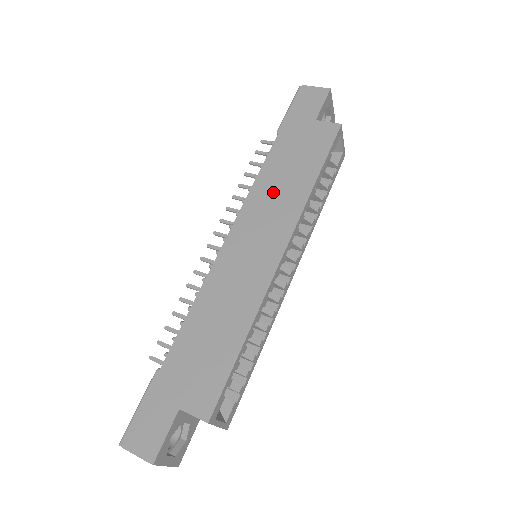
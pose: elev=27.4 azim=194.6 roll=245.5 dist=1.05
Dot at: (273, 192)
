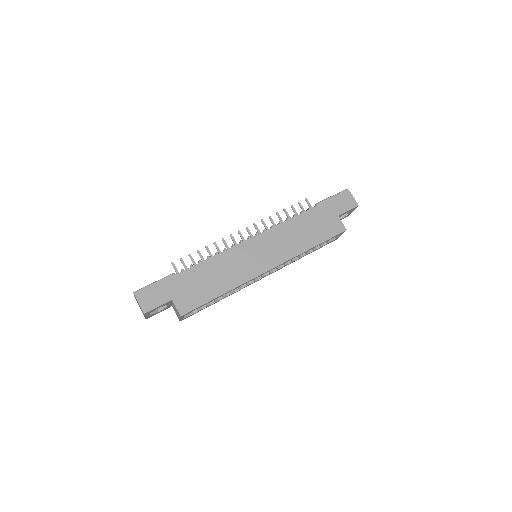
Dot at: (289, 235)
